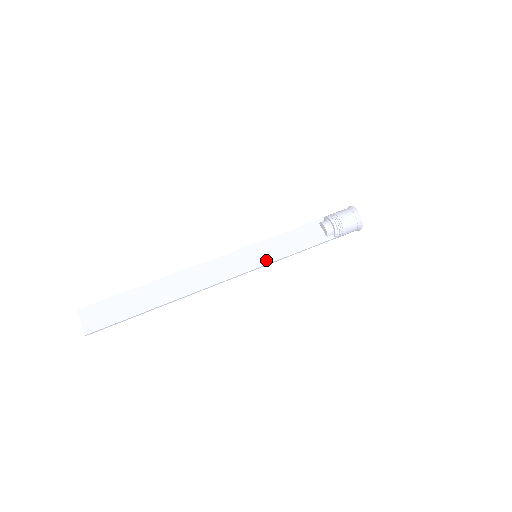
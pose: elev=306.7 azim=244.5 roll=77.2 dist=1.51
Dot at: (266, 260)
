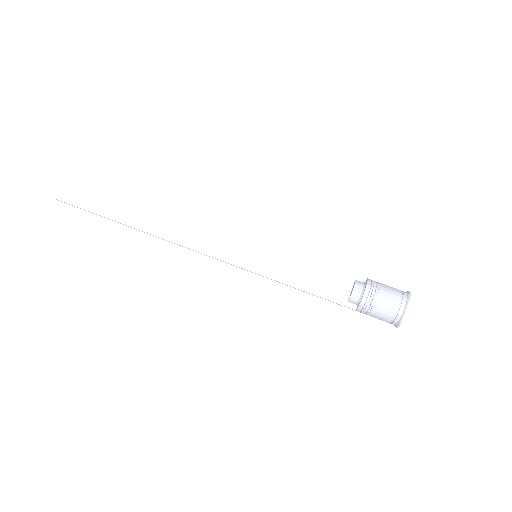
Dot at: (260, 269)
